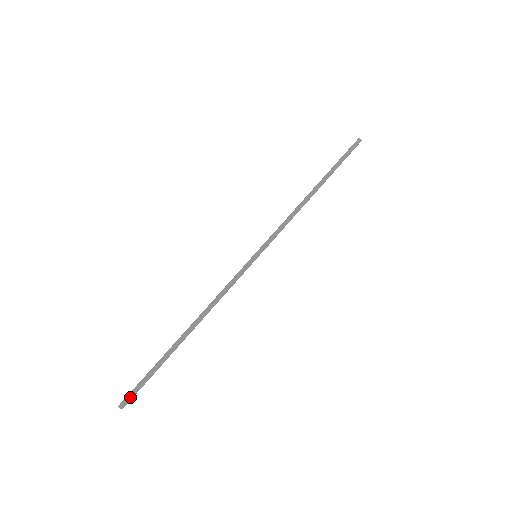
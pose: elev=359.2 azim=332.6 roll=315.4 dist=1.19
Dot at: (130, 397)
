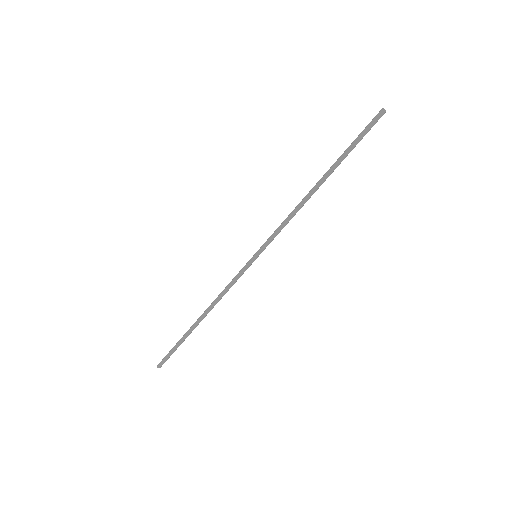
Dot at: (164, 362)
